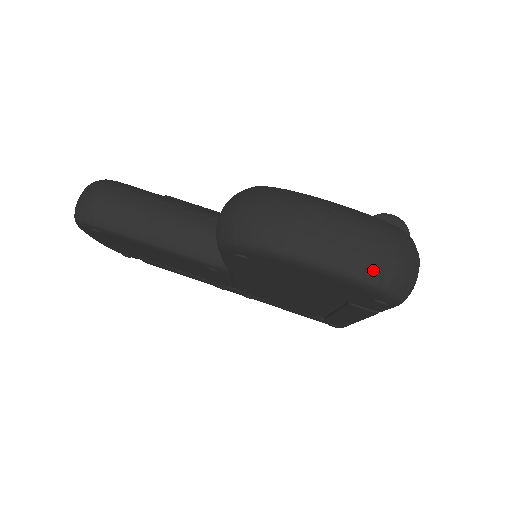
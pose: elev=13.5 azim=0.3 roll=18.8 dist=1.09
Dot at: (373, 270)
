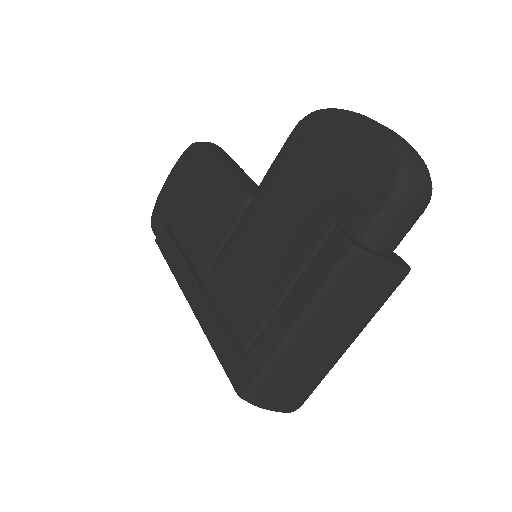
Dot at: (402, 142)
